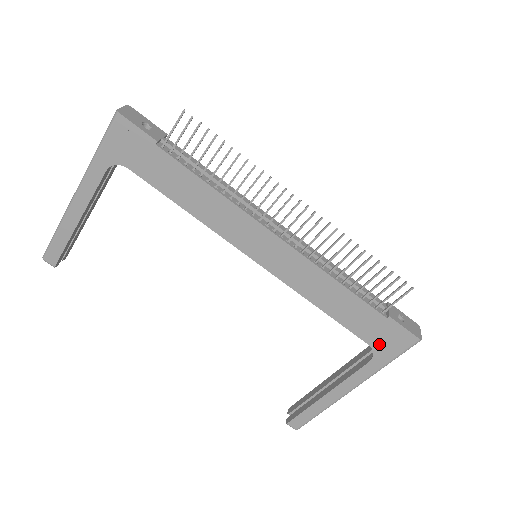
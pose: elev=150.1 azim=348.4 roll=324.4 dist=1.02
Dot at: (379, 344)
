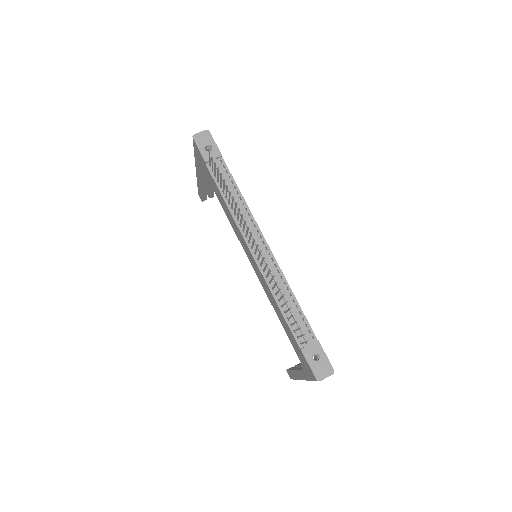
Dot at: (302, 363)
